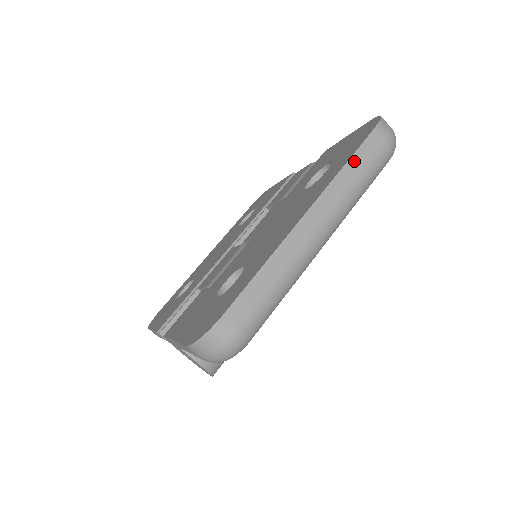
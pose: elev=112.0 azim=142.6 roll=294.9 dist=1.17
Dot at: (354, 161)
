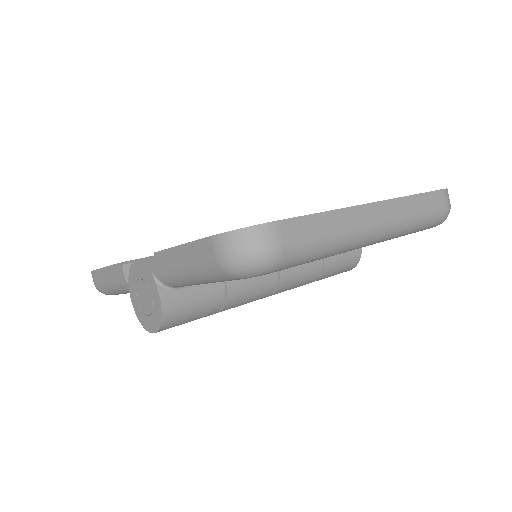
Dot at: (422, 198)
